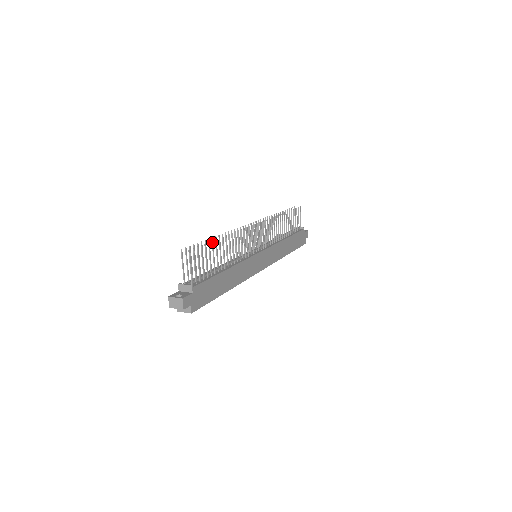
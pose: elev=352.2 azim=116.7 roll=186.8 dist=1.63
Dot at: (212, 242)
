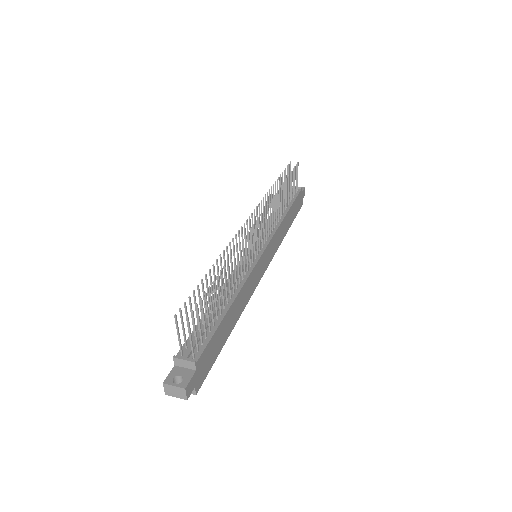
Dot at: (213, 283)
